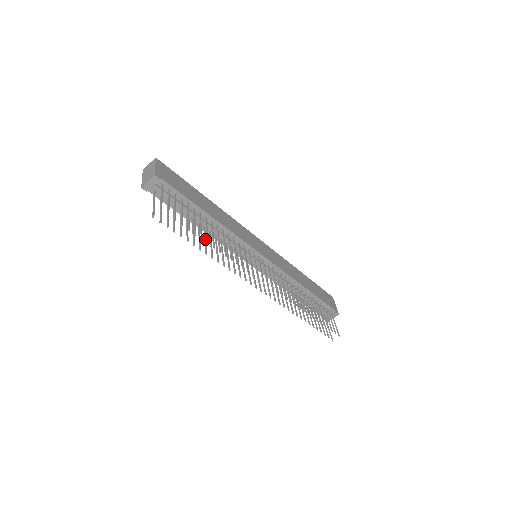
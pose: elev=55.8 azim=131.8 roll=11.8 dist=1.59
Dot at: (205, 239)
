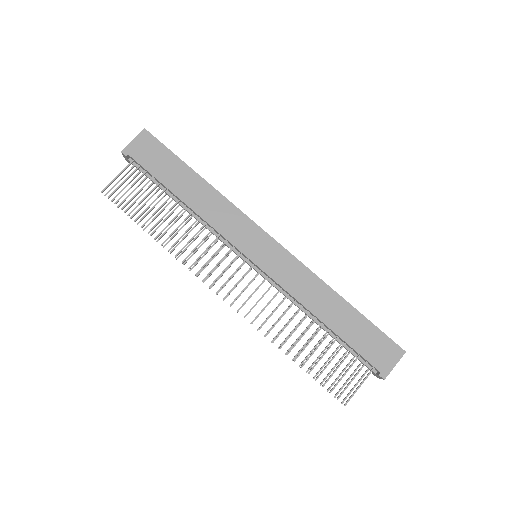
Dot at: (172, 224)
